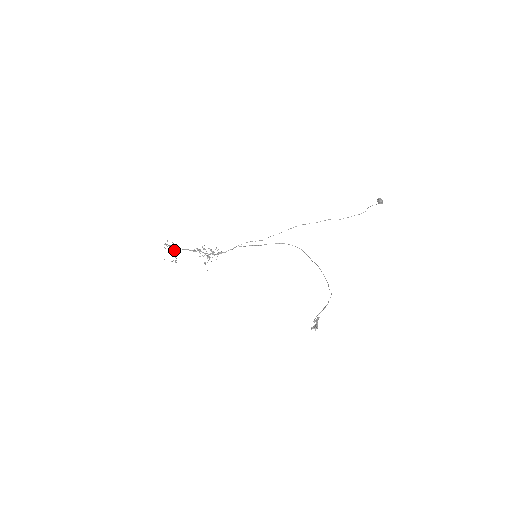
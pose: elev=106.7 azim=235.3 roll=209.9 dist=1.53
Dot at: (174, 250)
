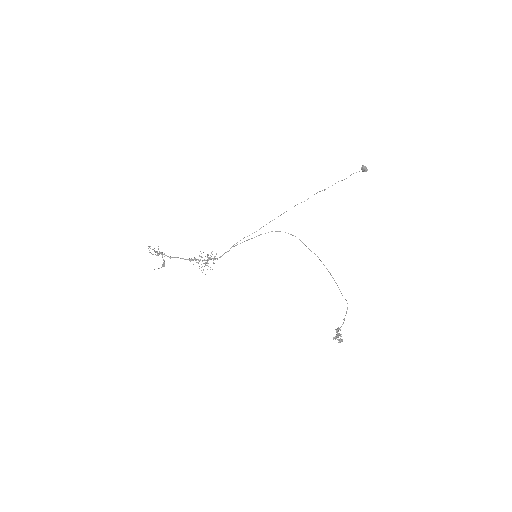
Dot at: occluded
